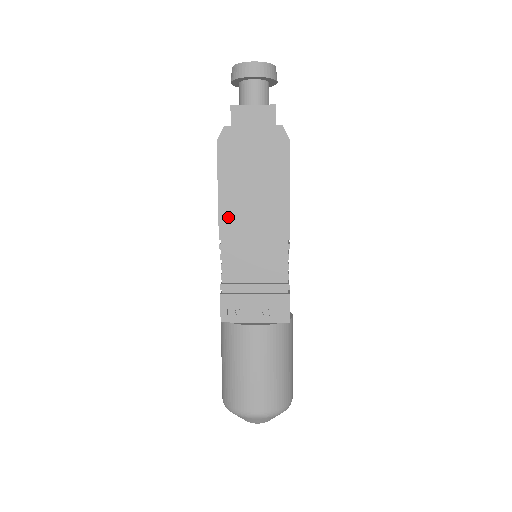
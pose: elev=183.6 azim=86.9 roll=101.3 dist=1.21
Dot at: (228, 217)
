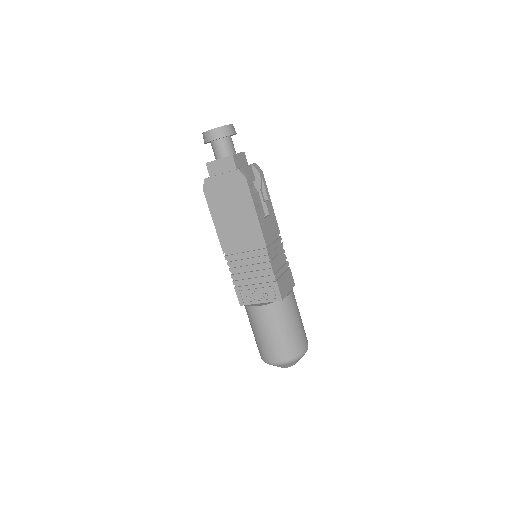
Dot at: (224, 238)
